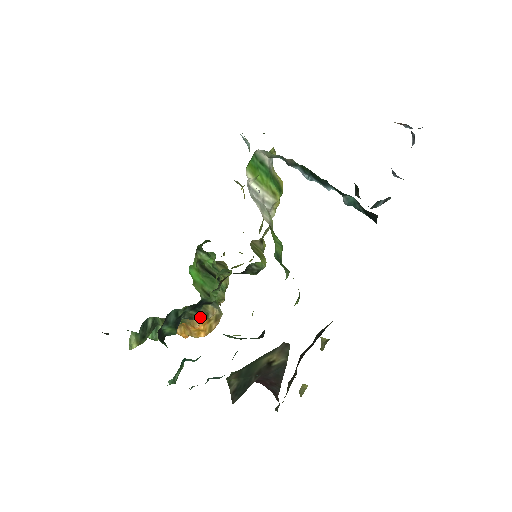
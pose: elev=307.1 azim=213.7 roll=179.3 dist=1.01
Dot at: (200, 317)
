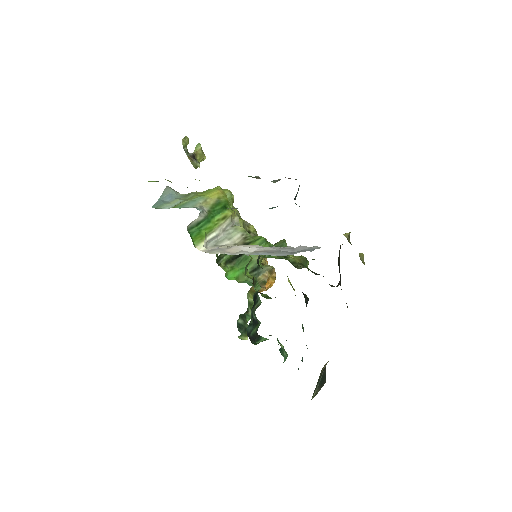
Dot at: (262, 287)
